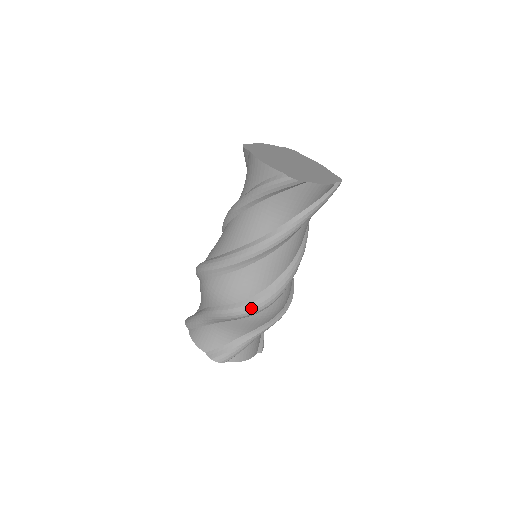
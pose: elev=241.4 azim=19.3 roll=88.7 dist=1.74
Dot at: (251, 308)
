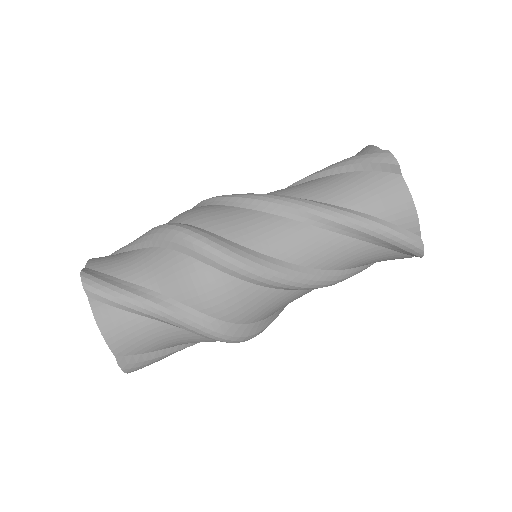
Dot at: (203, 237)
